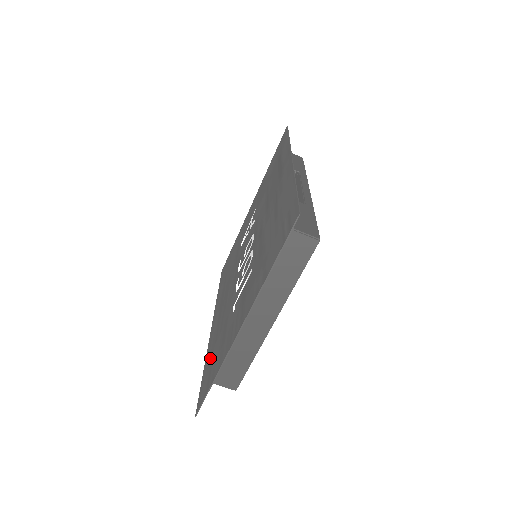
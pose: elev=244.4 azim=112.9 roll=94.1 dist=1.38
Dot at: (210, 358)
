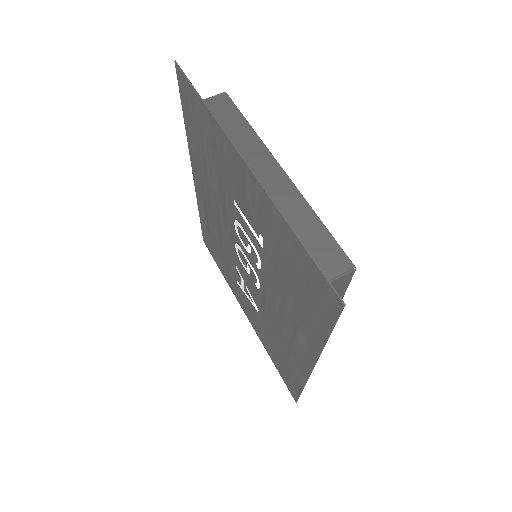
Dot at: (308, 309)
